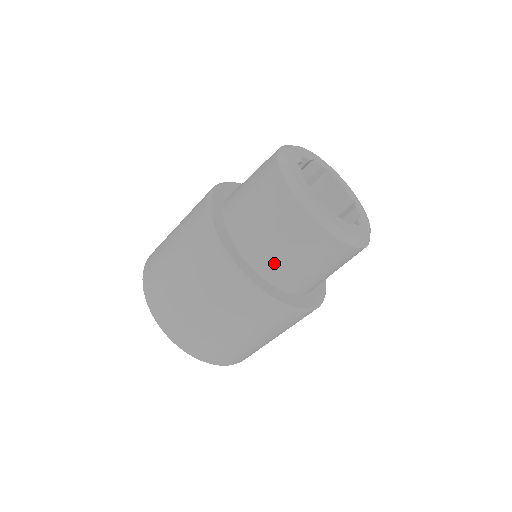
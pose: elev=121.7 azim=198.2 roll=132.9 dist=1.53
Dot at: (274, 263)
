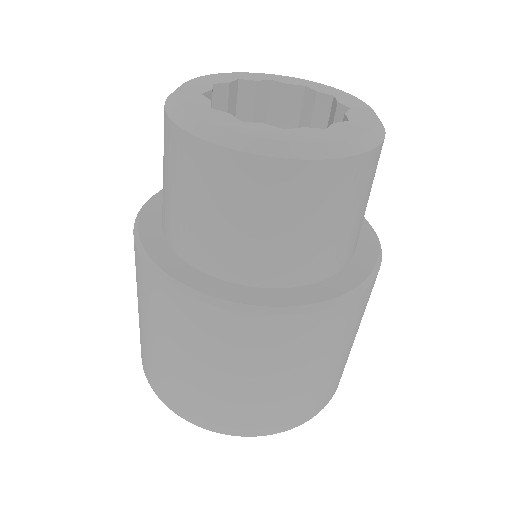
Dot at: (310, 257)
